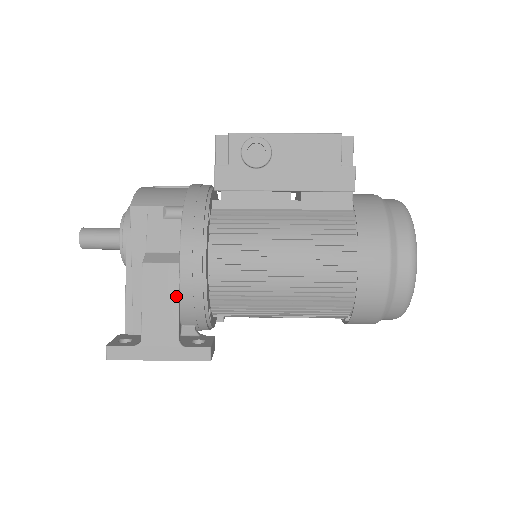
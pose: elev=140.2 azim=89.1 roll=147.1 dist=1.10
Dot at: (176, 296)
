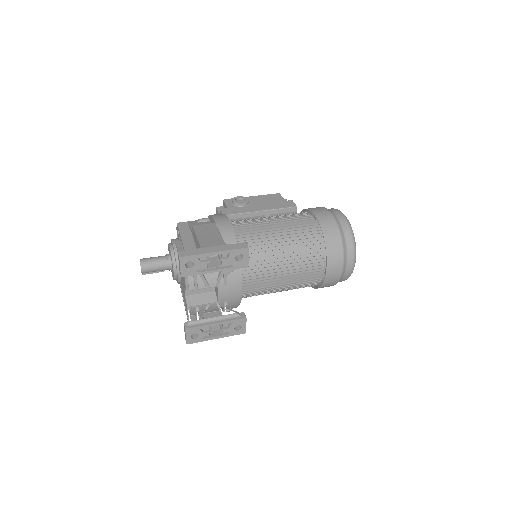
Dot at: (217, 231)
